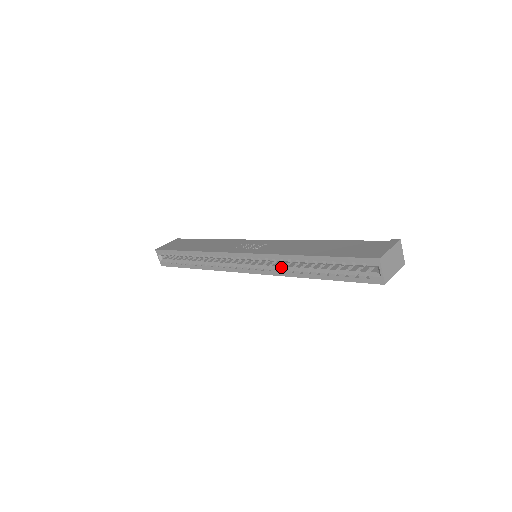
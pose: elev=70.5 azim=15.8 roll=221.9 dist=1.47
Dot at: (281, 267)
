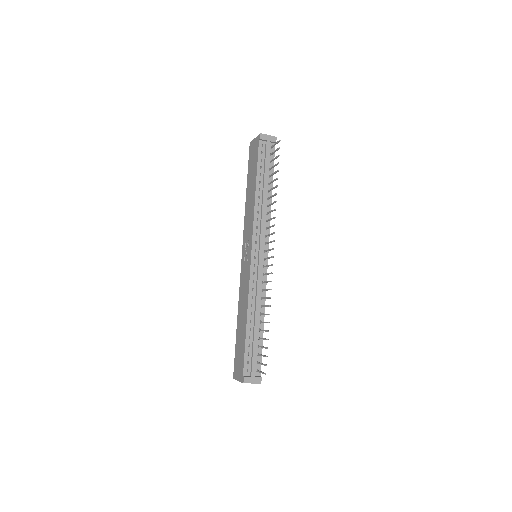
Dot at: occluded
